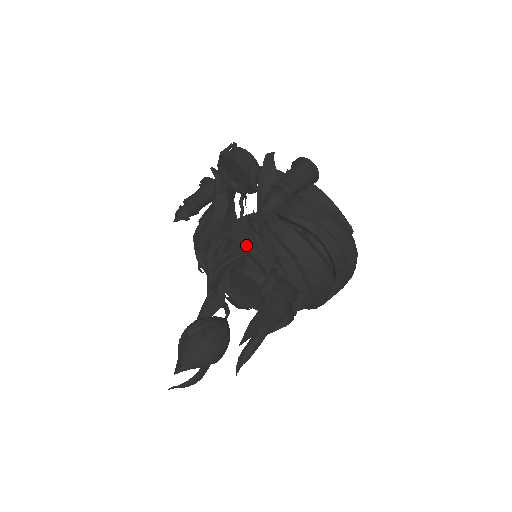
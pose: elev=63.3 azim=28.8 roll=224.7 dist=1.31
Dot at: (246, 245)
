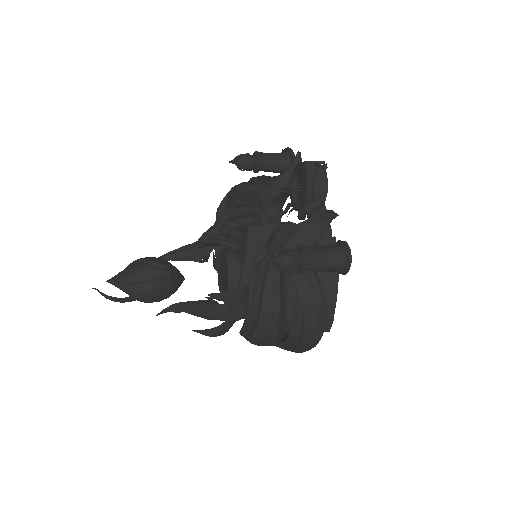
Dot at: (249, 249)
